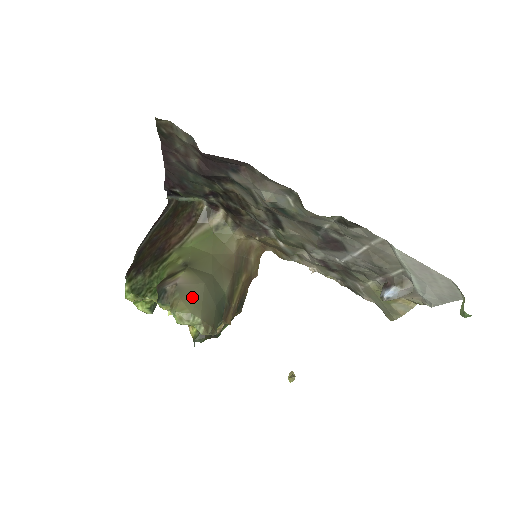
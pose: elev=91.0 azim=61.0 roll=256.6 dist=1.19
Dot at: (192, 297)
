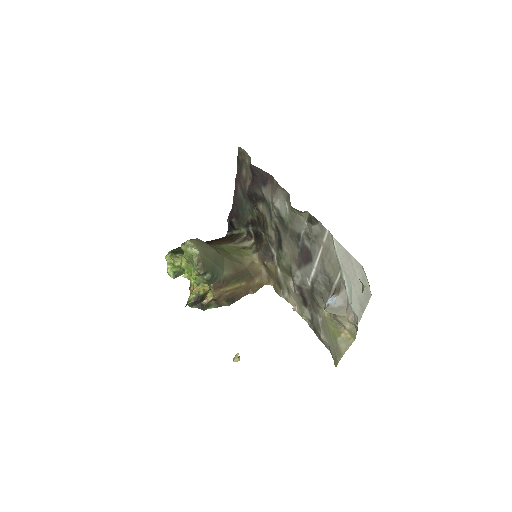
Dot at: (202, 245)
